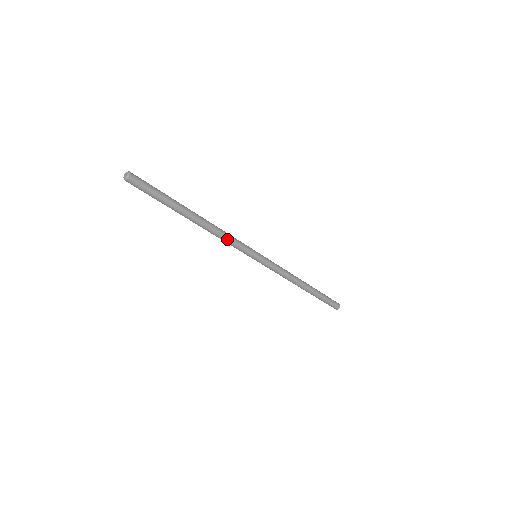
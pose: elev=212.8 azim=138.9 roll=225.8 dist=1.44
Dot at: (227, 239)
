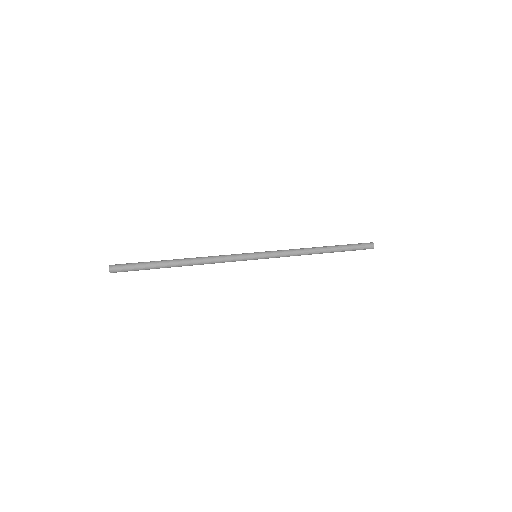
Dot at: (218, 262)
